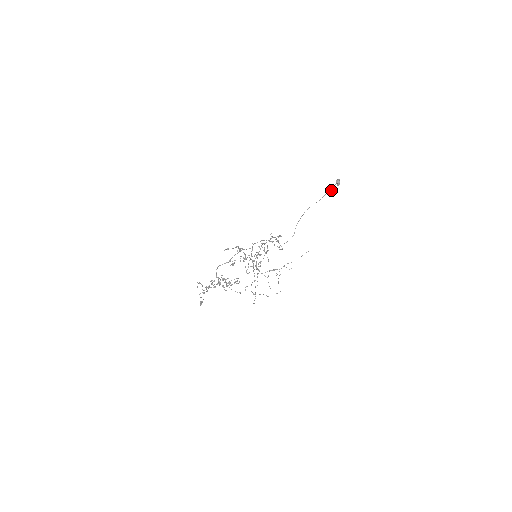
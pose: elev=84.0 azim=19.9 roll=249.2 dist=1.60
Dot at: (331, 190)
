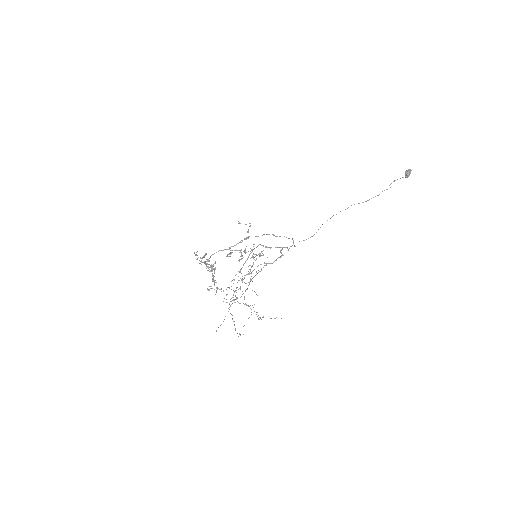
Dot at: occluded
